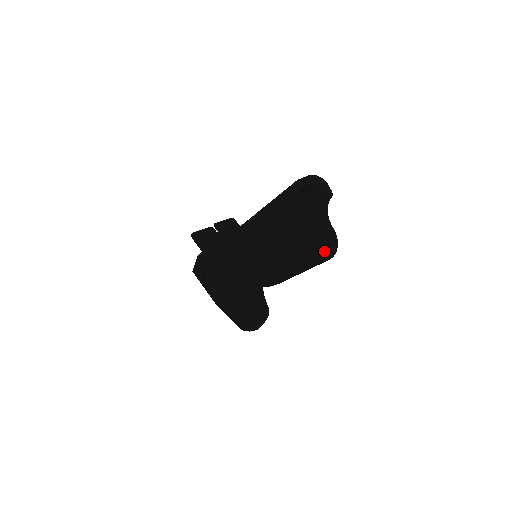
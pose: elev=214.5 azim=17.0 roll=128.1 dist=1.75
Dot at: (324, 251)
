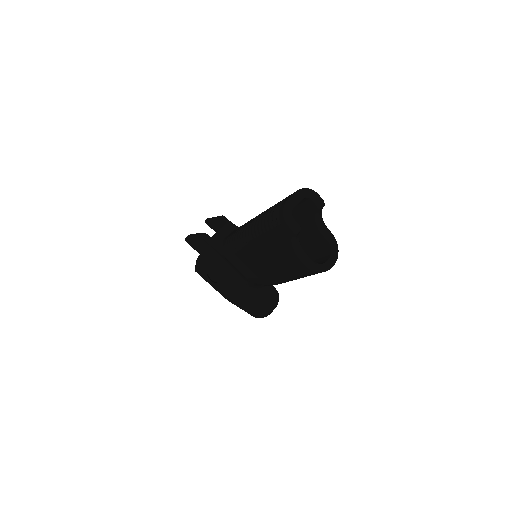
Dot at: (325, 257)
